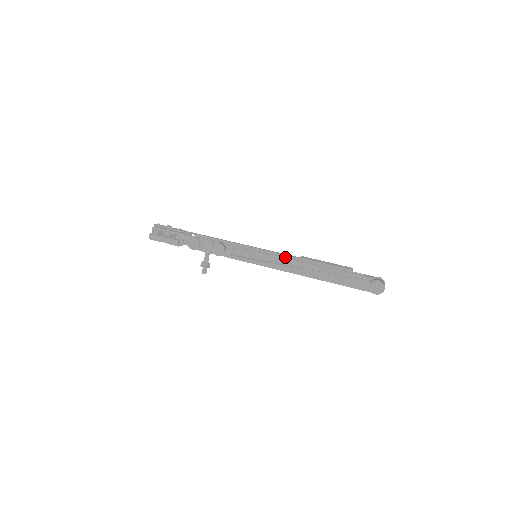
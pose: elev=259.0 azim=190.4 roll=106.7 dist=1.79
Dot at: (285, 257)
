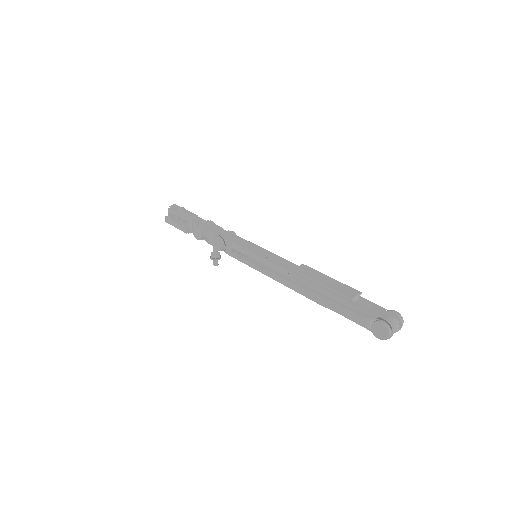
Dot at: (280, 265)
